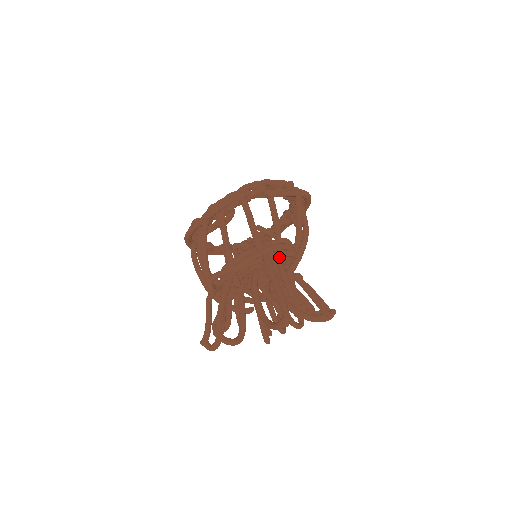
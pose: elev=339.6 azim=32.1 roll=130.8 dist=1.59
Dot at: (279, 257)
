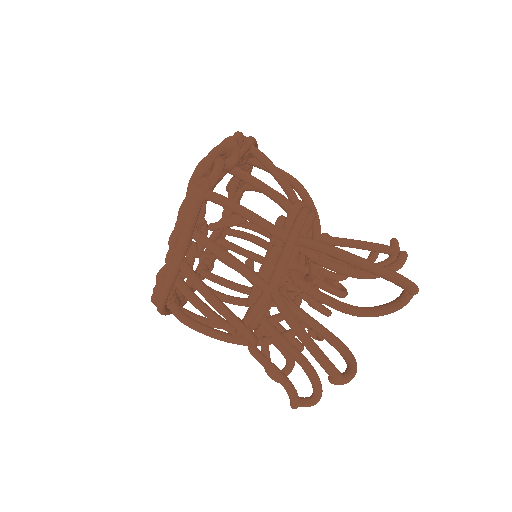
Dot at: (309, 229)
